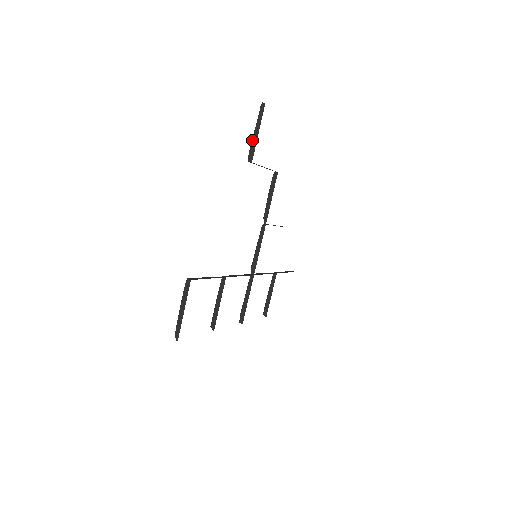
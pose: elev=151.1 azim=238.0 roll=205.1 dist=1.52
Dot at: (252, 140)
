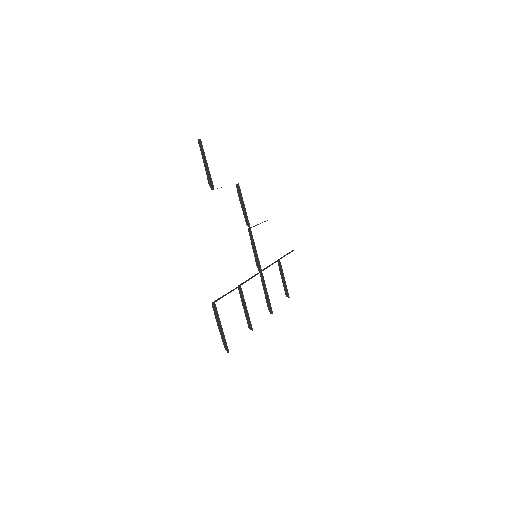
Dot at: (206, 172)
